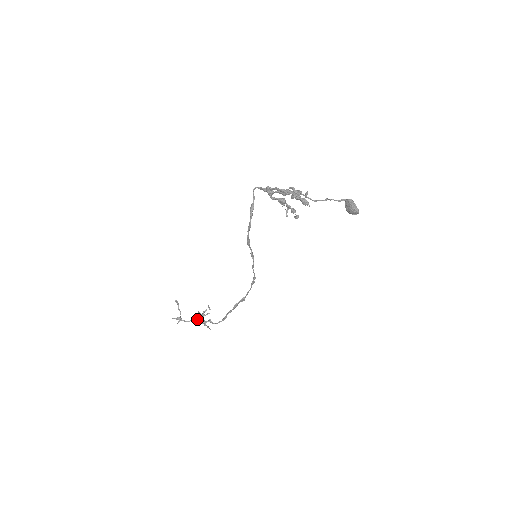
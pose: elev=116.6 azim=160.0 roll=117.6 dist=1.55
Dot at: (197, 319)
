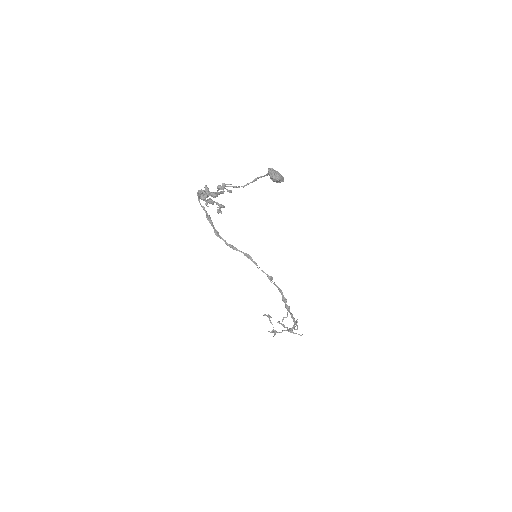
Dot at: (287, 328)
